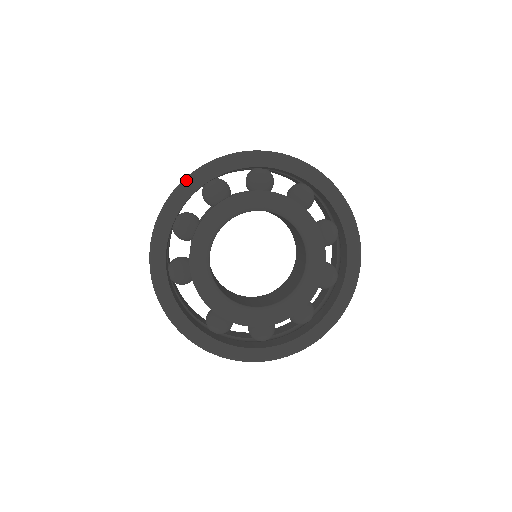
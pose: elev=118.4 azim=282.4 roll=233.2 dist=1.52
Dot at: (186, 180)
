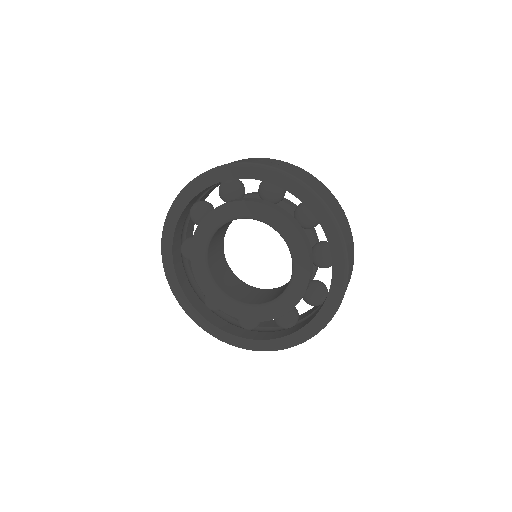
Dot at: (199, 177)
